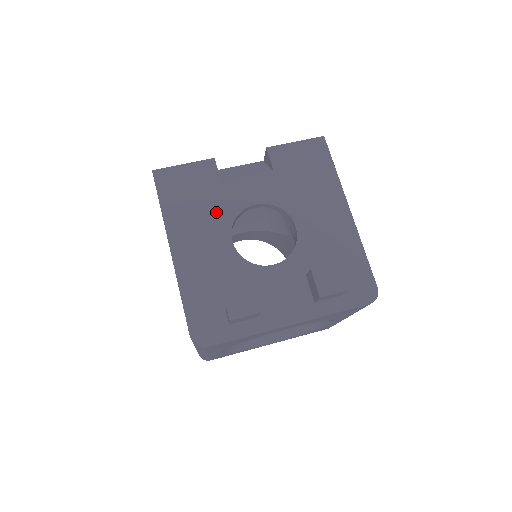
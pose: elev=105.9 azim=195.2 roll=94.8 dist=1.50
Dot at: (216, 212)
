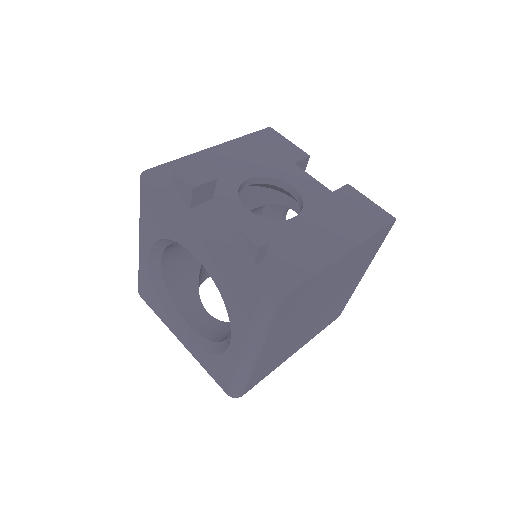
Dot at: (266, 165)
